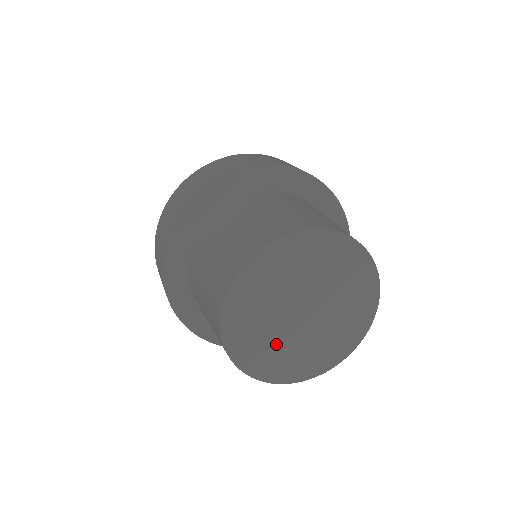
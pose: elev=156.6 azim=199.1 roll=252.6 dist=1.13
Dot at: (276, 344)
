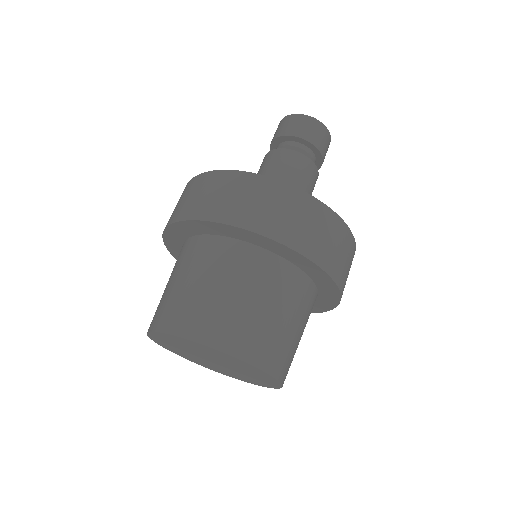
Dot at: (181, 348)
